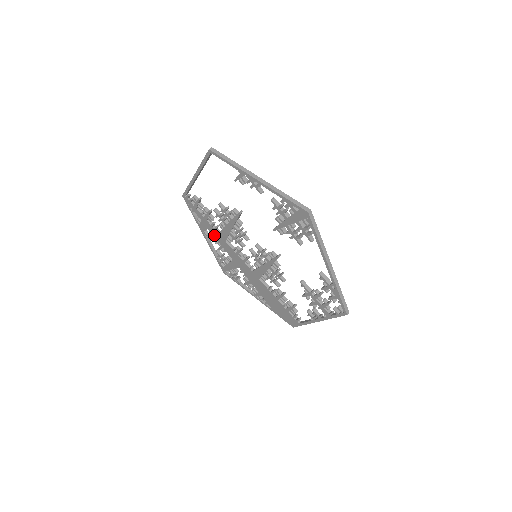
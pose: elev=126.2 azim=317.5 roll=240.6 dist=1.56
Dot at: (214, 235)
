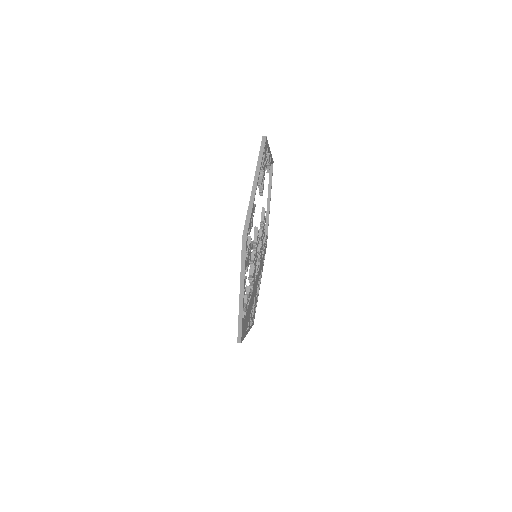
Dot at: occluded
